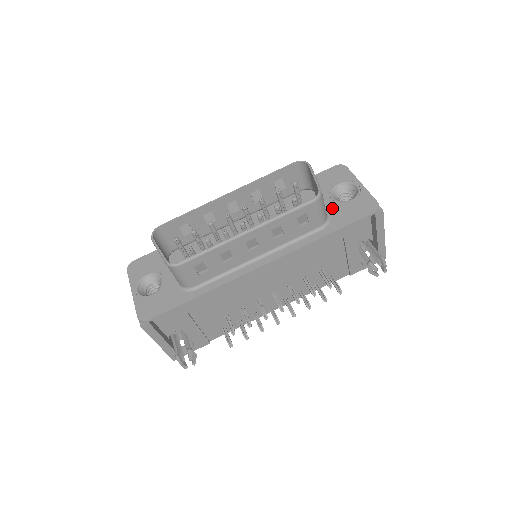
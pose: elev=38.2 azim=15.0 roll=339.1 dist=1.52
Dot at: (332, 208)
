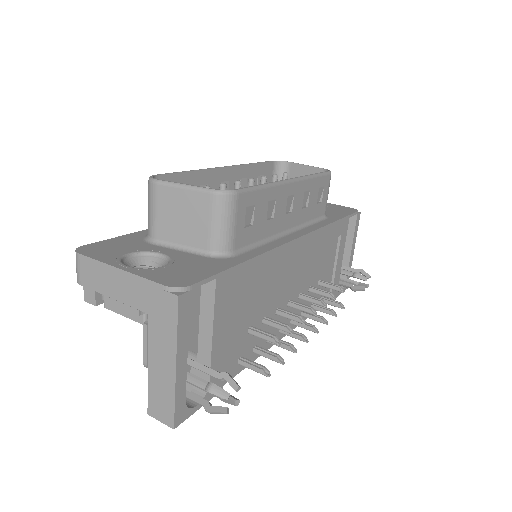
Dot at: occluded
